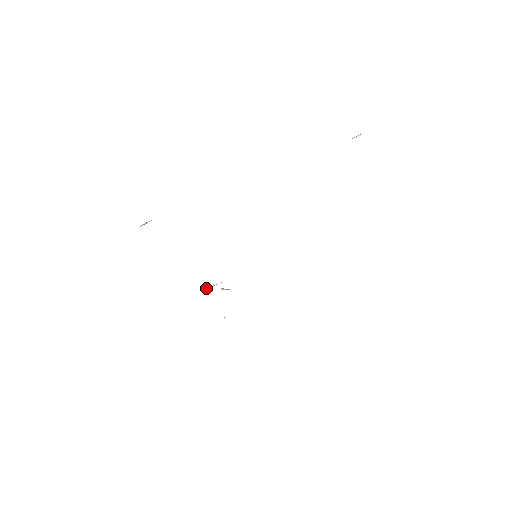
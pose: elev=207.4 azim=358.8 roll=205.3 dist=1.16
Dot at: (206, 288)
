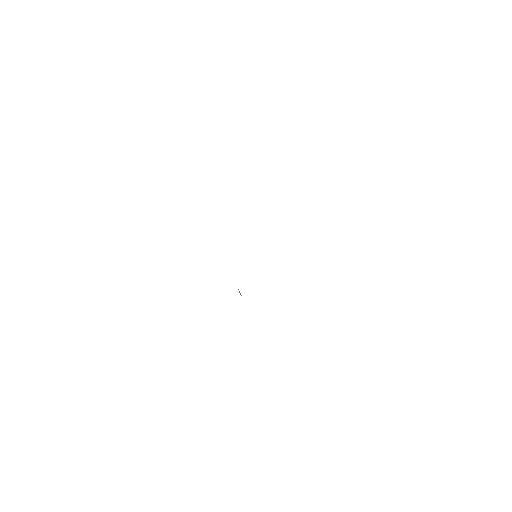
Dot at: occluded
